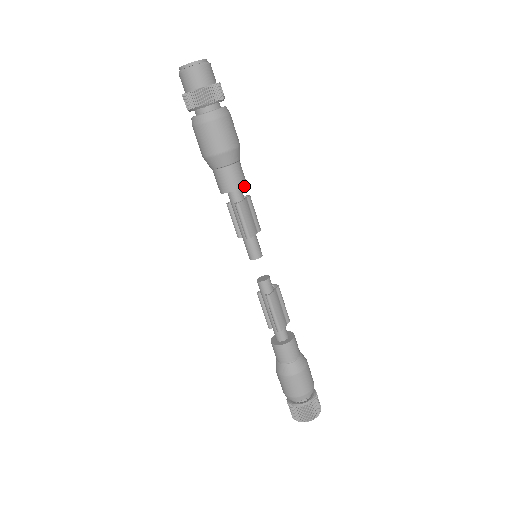
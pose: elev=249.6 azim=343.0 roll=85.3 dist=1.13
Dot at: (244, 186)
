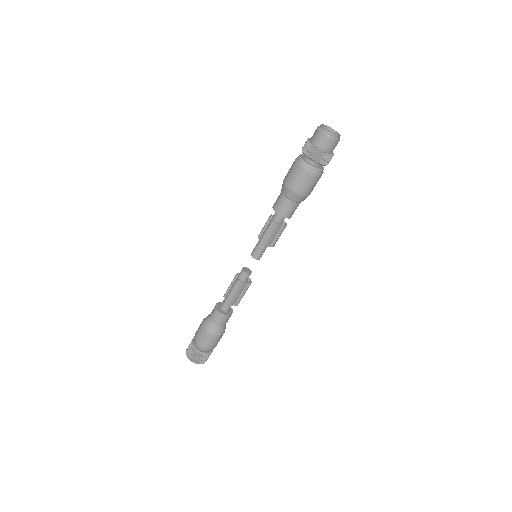
Dot at: occluded
